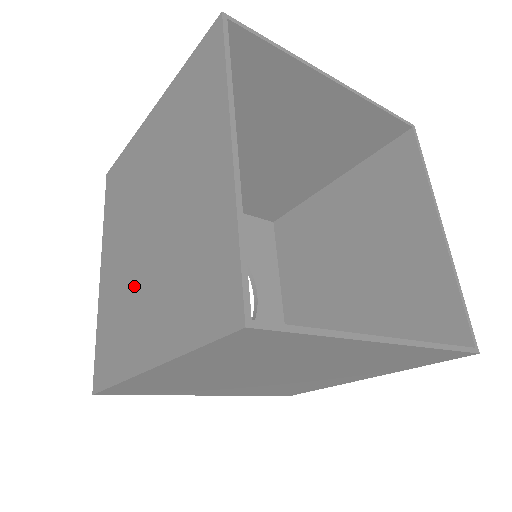
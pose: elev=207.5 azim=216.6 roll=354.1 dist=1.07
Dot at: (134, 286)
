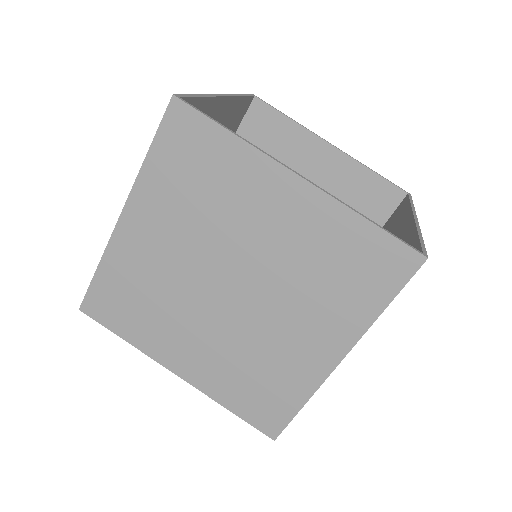
Dot at: occluded
